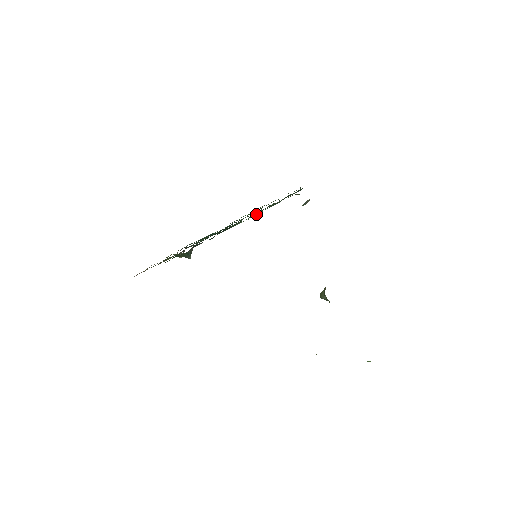
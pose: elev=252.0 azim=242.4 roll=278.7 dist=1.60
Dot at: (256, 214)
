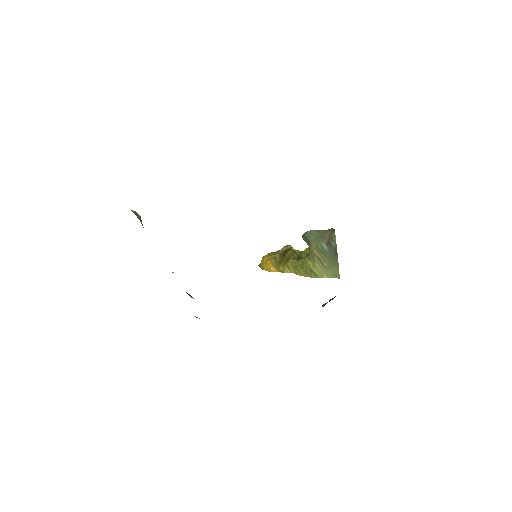
Dot at: occluded
